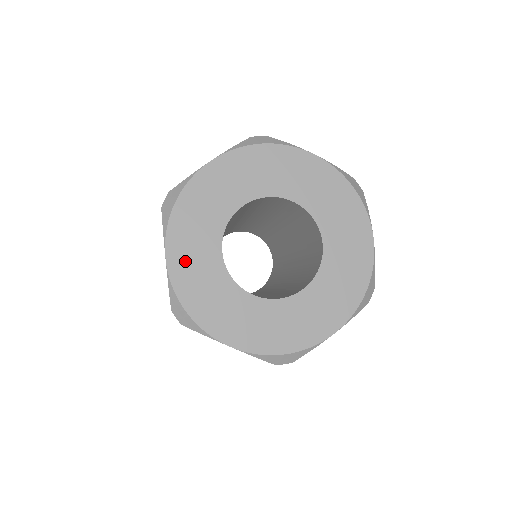
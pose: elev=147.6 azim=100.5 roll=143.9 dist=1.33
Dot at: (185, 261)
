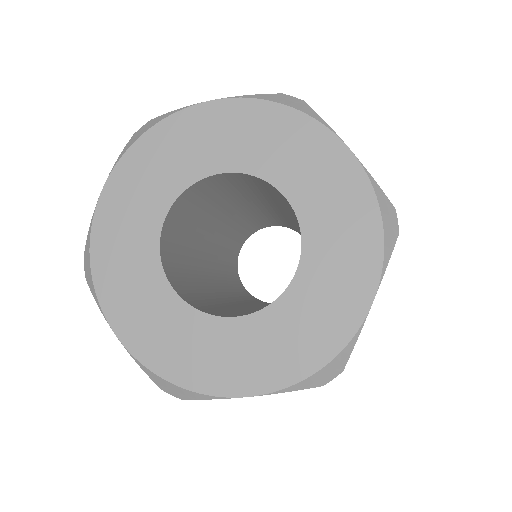
Dot at: (119, 206)
